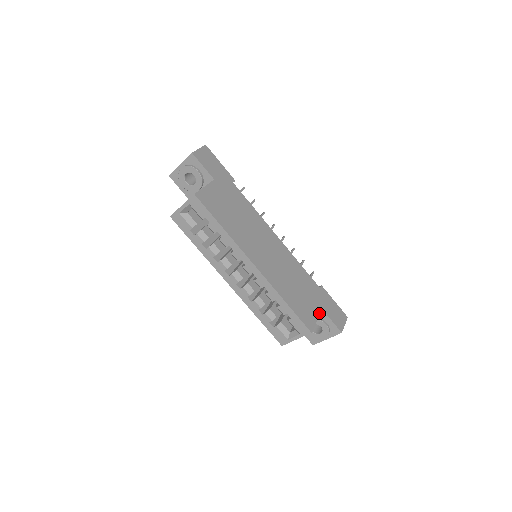
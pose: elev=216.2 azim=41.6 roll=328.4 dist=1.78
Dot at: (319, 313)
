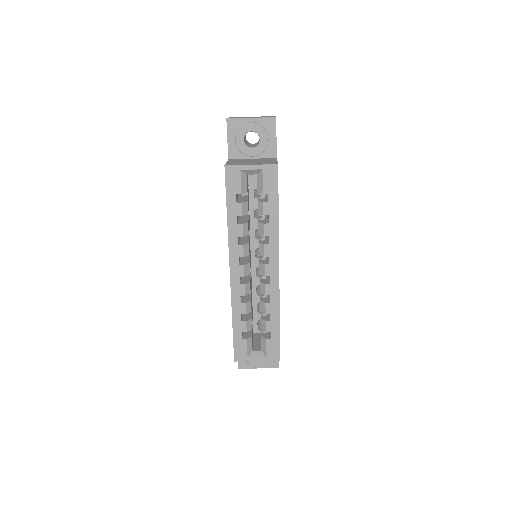
Dot at: occluded
